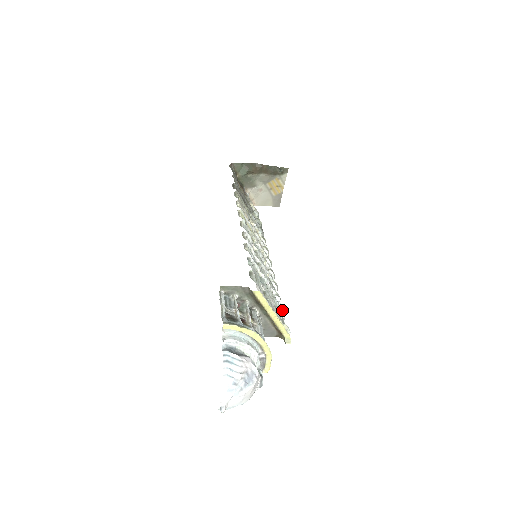
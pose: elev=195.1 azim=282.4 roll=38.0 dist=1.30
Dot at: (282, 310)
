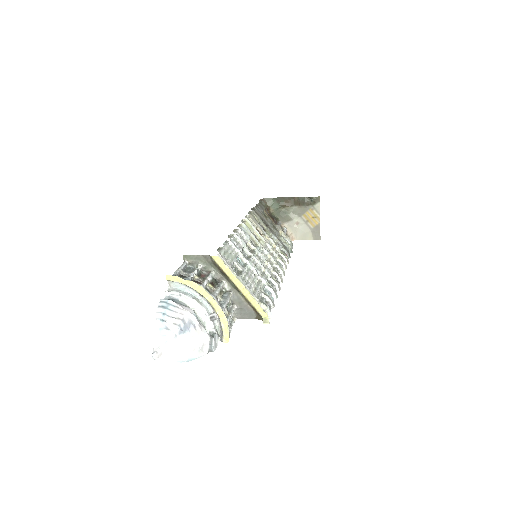
Dot at: (268, 296)
